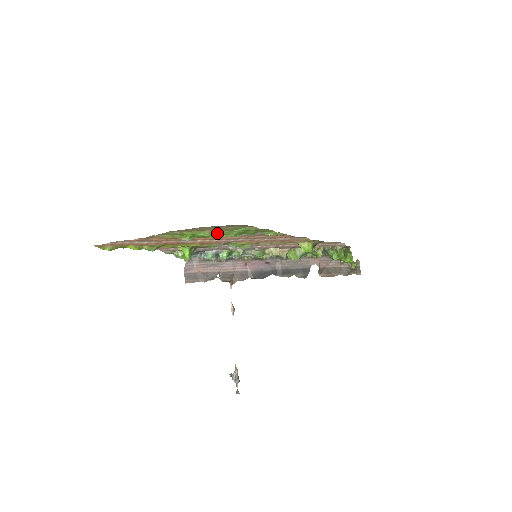
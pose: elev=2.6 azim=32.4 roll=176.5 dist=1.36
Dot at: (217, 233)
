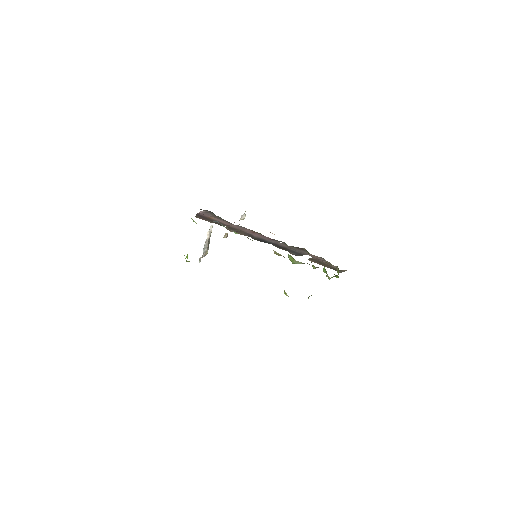
Dot at: occluded
